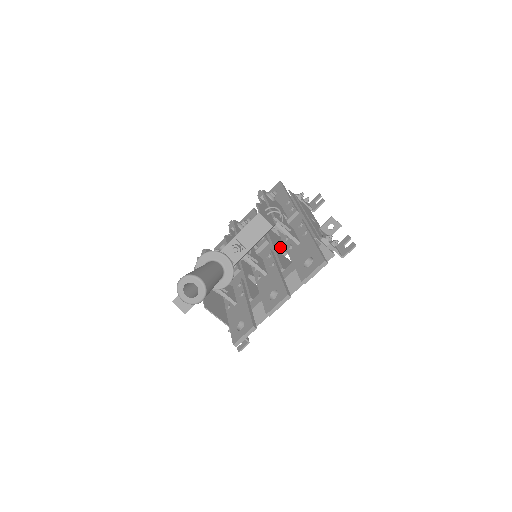
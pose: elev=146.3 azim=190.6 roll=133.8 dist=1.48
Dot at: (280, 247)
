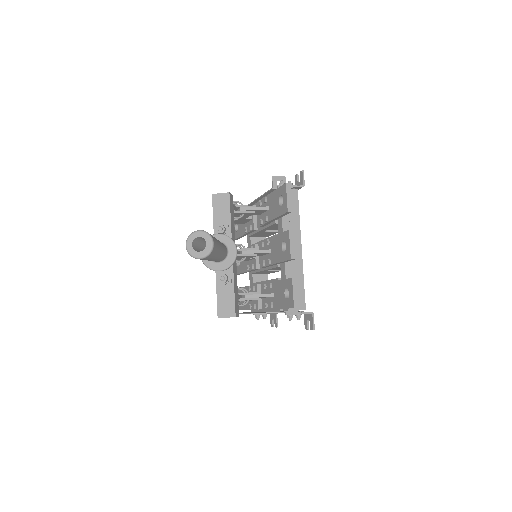
Dot at: occluded
